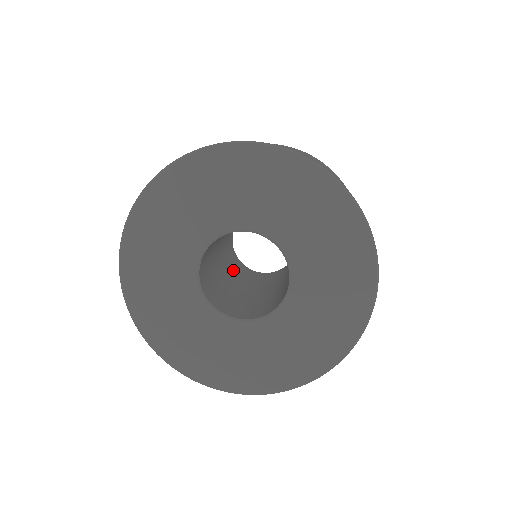
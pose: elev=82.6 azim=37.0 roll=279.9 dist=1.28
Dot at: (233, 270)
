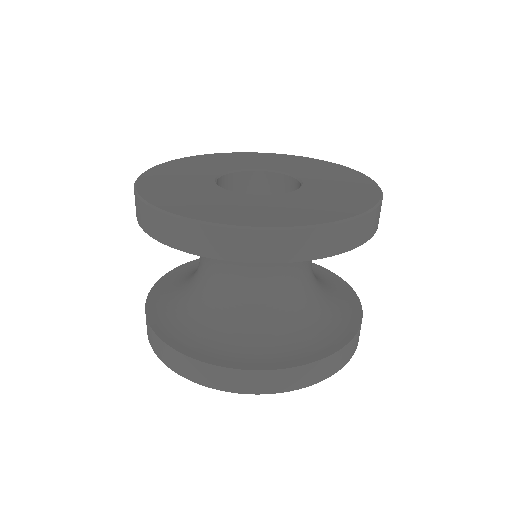
Dot at: occluded
